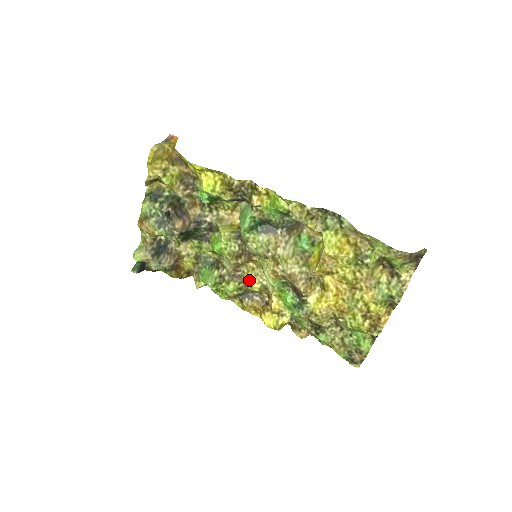
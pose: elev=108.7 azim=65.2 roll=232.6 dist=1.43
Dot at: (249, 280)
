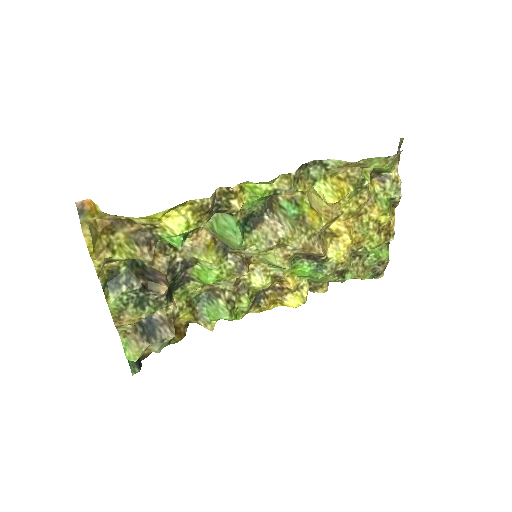
Dot at: (257, 282)
